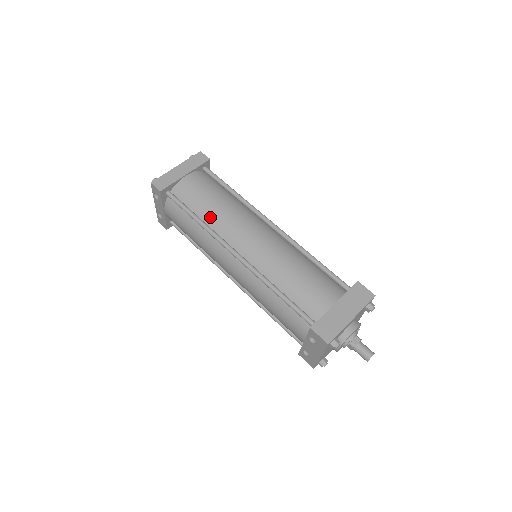
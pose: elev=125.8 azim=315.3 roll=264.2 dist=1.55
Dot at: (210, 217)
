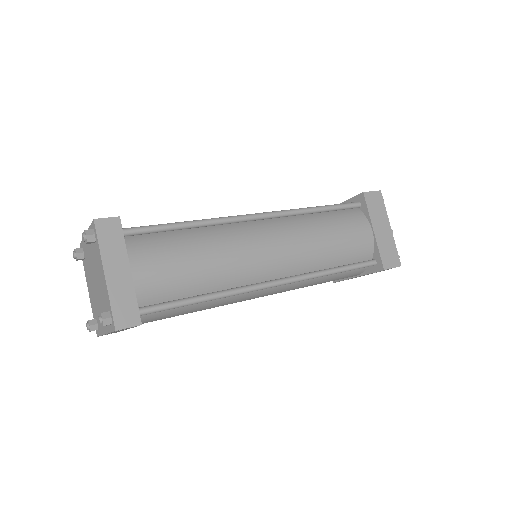
Dot at: (215, 281)
